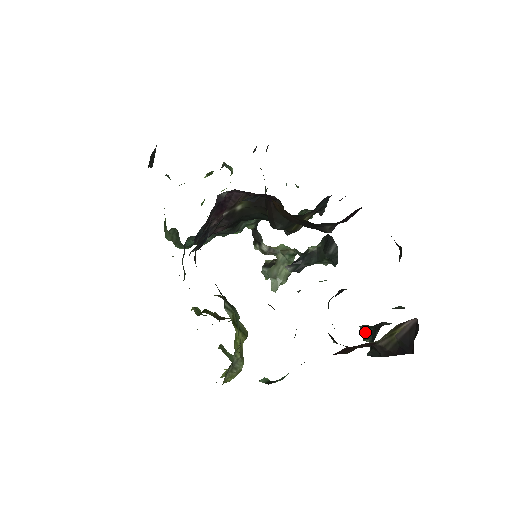
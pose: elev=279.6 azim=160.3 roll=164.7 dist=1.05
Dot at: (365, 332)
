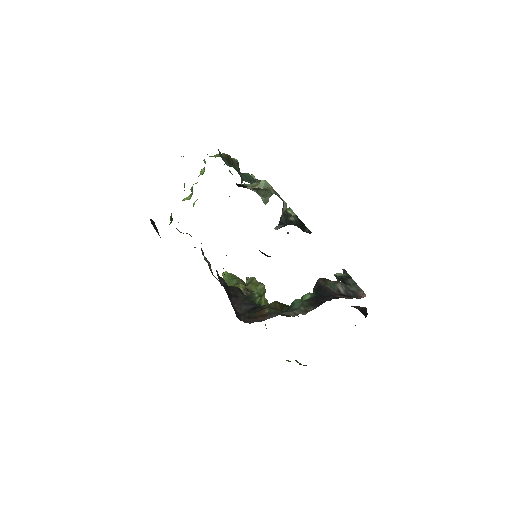
Dot at: (338, 279)
